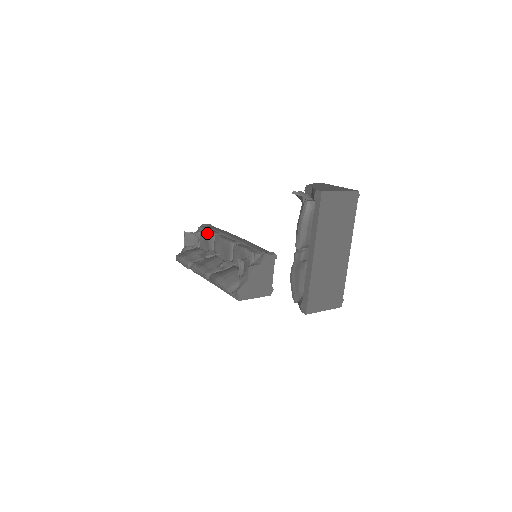
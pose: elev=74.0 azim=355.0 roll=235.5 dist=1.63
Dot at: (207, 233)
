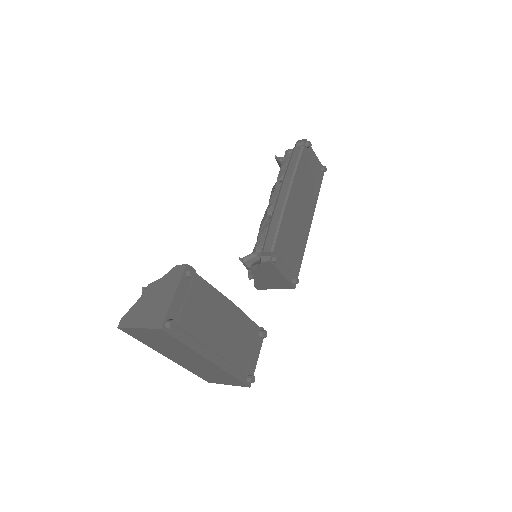
Dot at: (279, 171)
